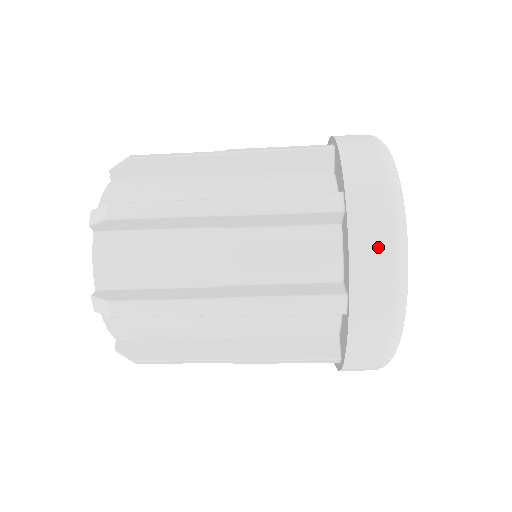
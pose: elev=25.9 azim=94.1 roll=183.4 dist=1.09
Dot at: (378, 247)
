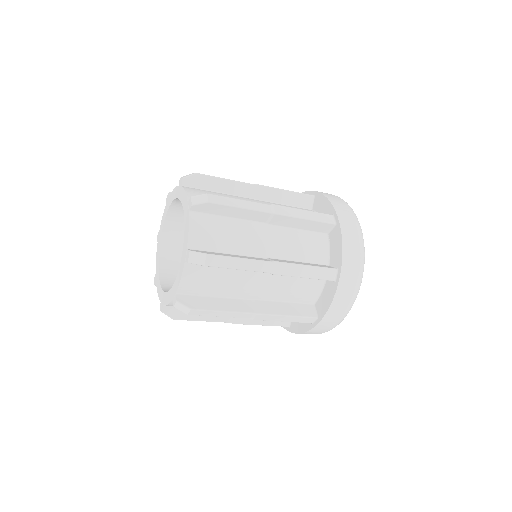
Dot at: (344, 304)
